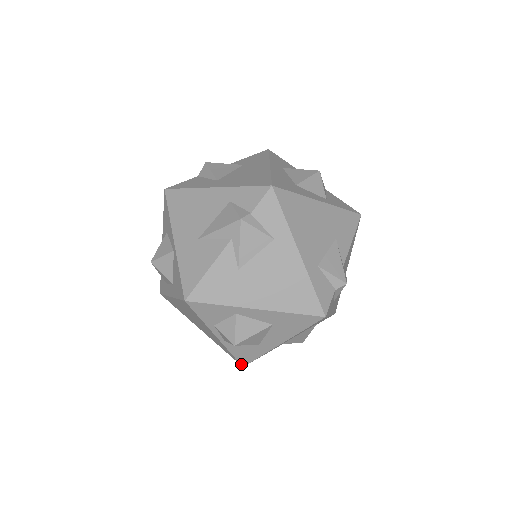
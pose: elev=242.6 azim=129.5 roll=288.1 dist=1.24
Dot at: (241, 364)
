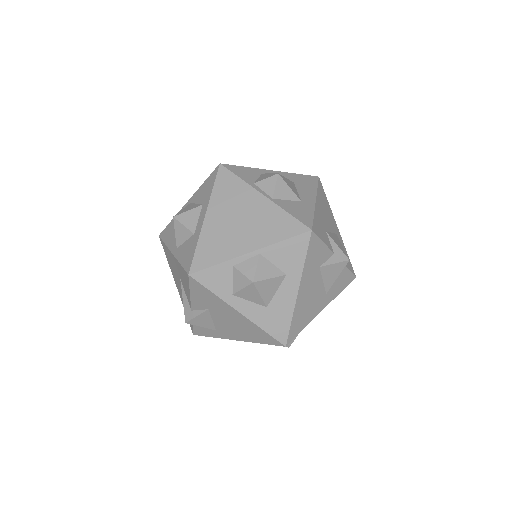
Dot at: (307, 227)
